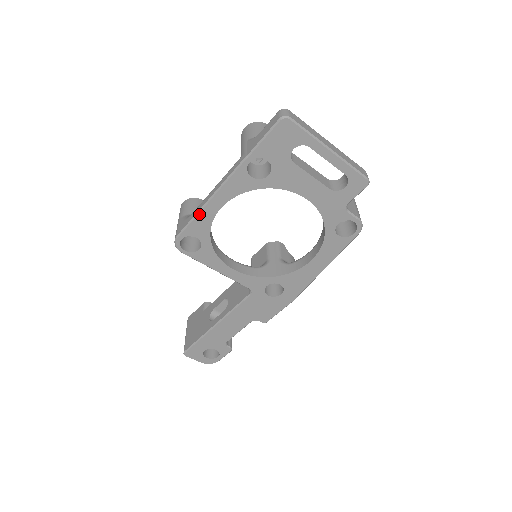
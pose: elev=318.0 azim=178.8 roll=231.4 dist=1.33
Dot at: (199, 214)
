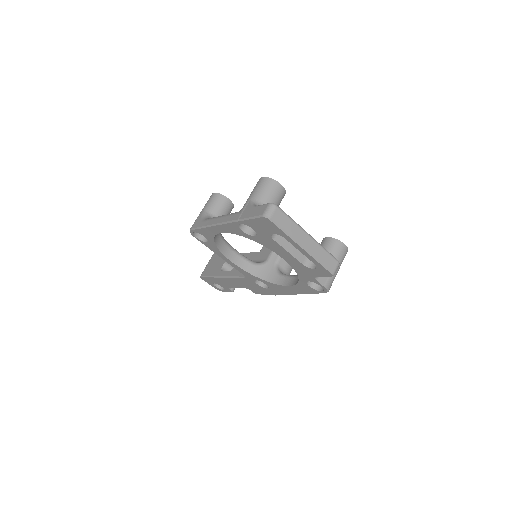
Dot at: (205, 228)
